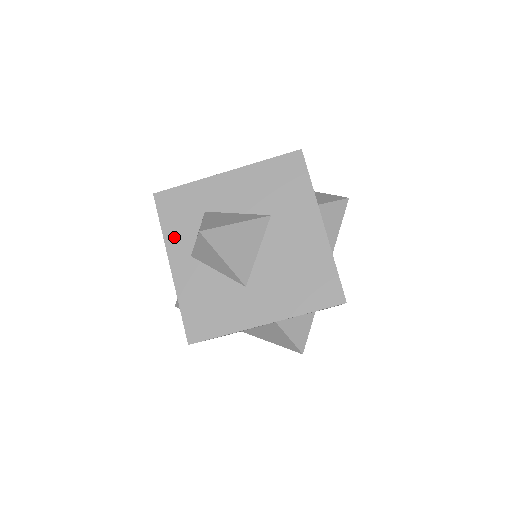
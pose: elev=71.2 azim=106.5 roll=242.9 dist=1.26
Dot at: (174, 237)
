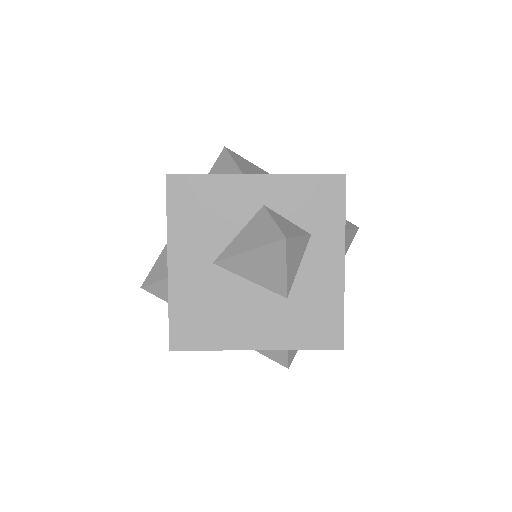
Dot at: occluded
